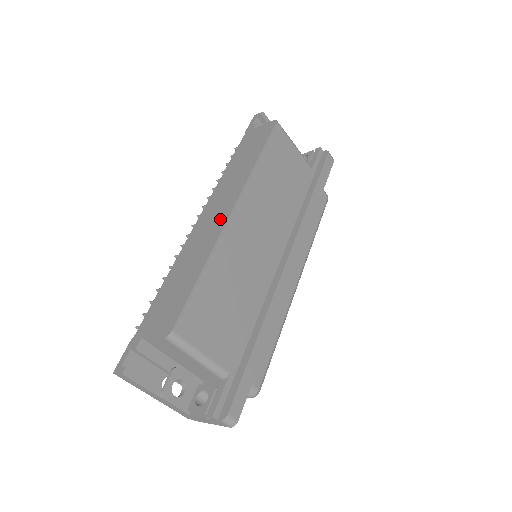
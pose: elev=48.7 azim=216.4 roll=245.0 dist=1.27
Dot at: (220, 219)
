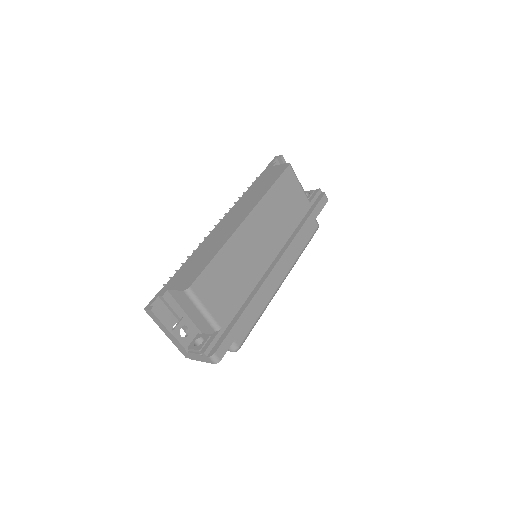
Dot at: (236, 223)
